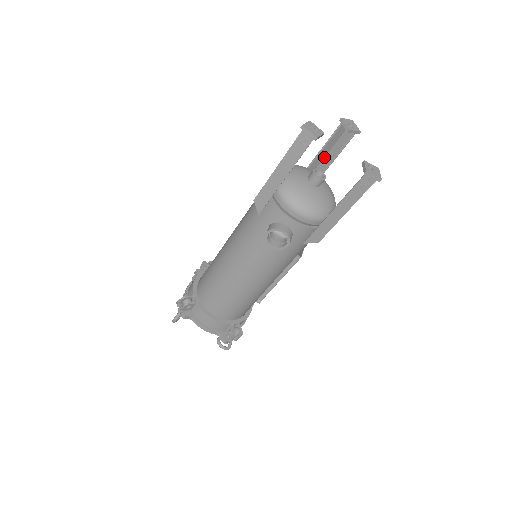
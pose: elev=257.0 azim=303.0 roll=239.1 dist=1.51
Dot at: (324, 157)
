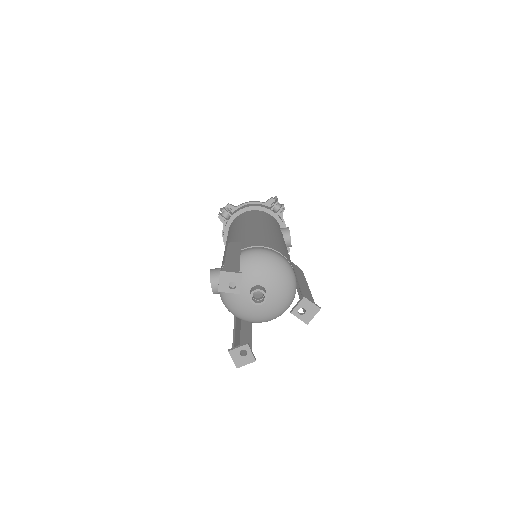
Dot at: (307, 288)
